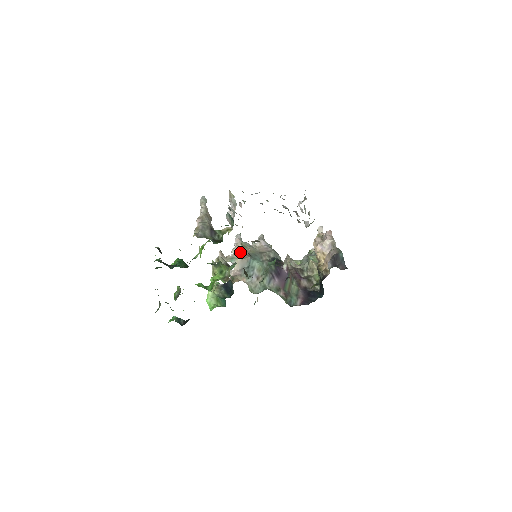
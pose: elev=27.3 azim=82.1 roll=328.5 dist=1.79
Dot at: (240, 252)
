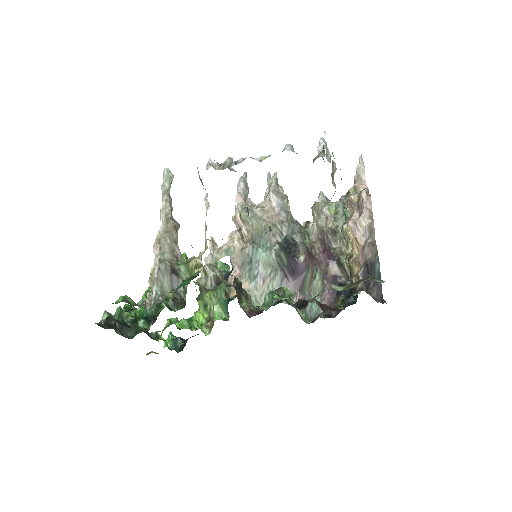
Dot at: (239, 232)
